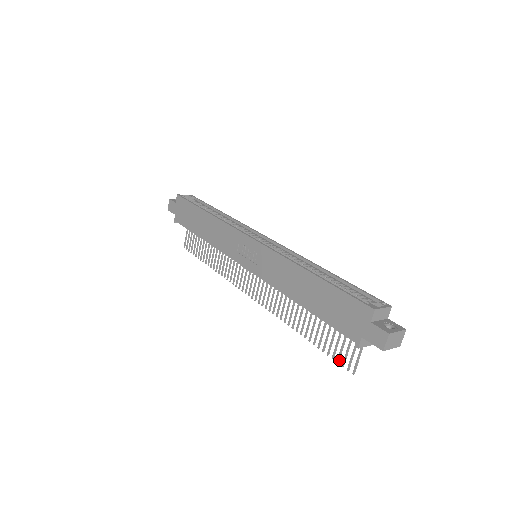
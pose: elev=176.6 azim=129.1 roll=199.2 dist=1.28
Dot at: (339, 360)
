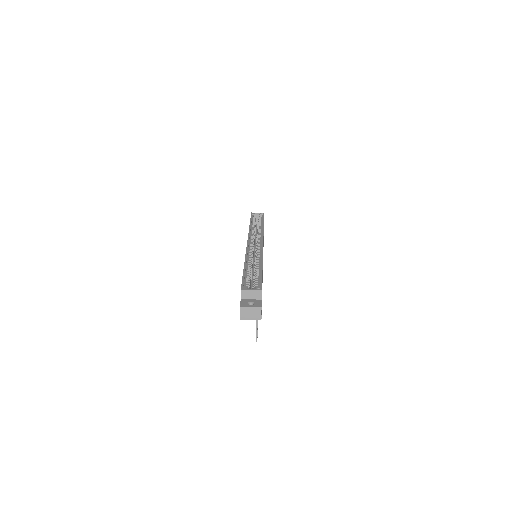
Dot at: occluded
